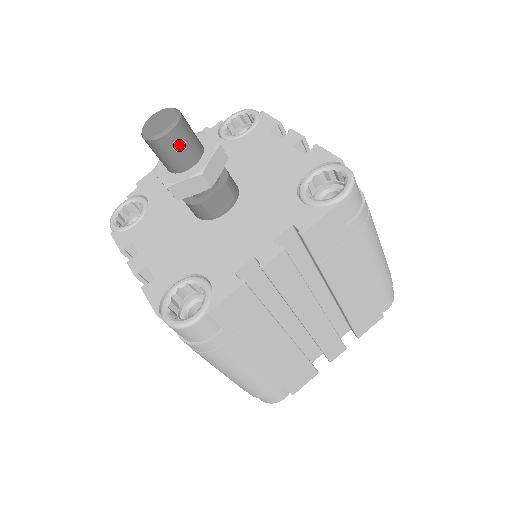
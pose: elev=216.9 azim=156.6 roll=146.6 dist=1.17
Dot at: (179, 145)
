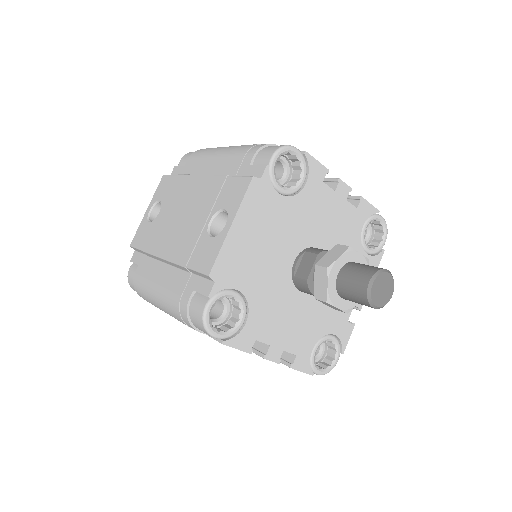
Dot at: occluded
